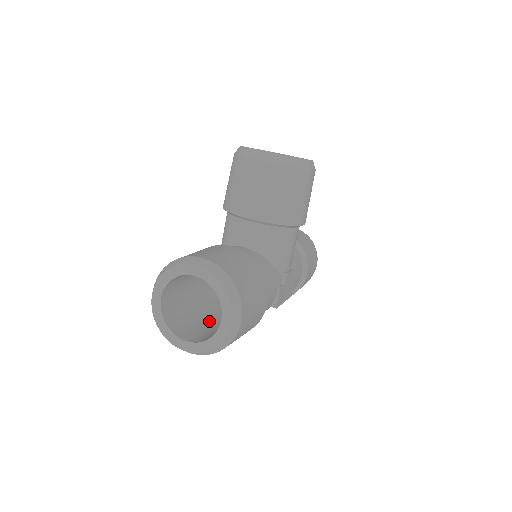
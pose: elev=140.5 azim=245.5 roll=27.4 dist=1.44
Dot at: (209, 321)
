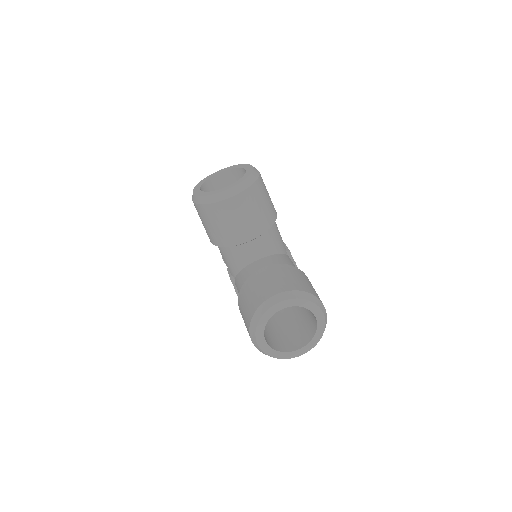
Dot at: (283, 324)
